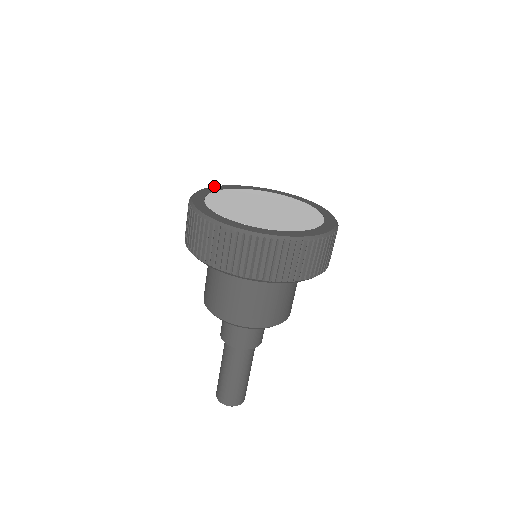
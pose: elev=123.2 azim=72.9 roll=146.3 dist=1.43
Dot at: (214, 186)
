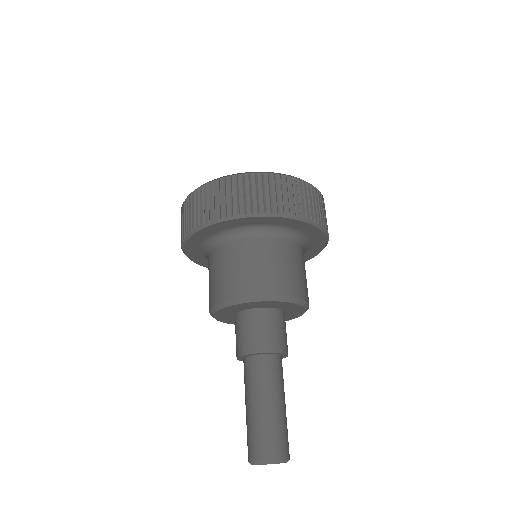
Dot at: occluded
